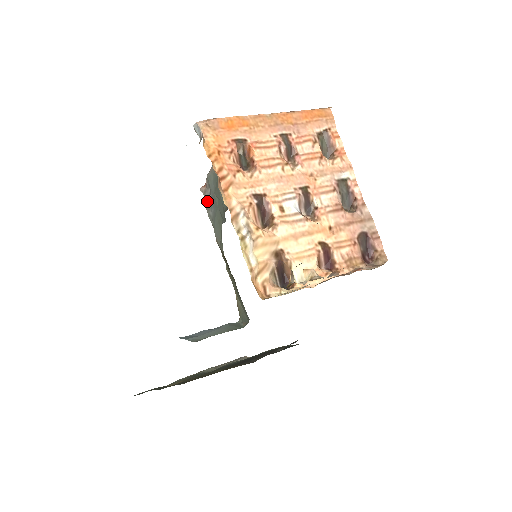
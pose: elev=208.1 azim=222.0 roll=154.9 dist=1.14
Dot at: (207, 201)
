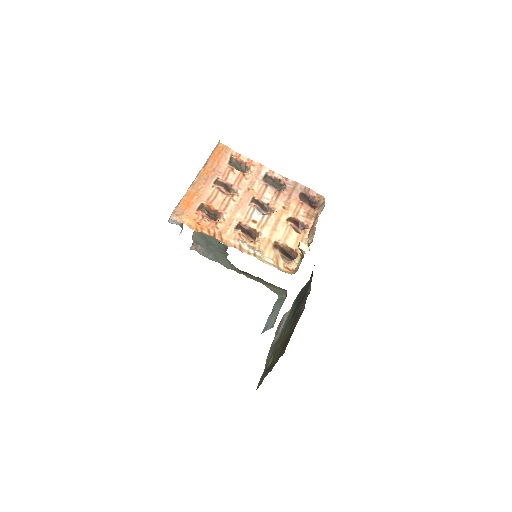
Dot at: (202, 252)
